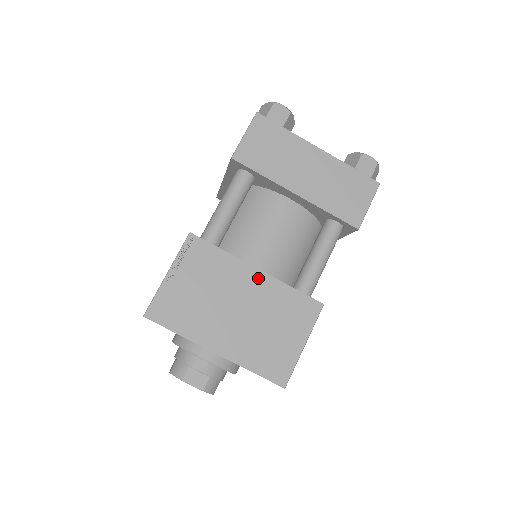
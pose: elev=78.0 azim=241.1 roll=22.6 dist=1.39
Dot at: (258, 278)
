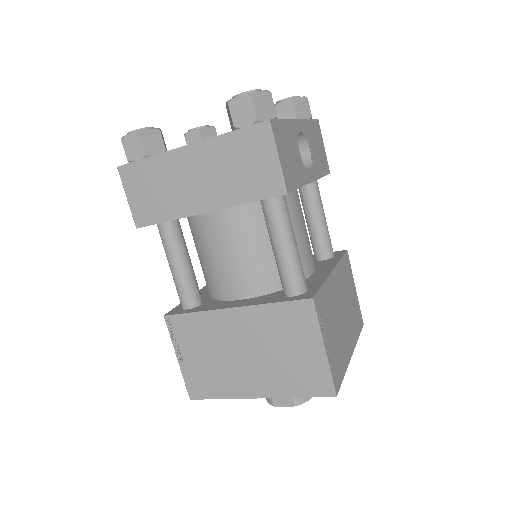
Dot at: (238, 316)
